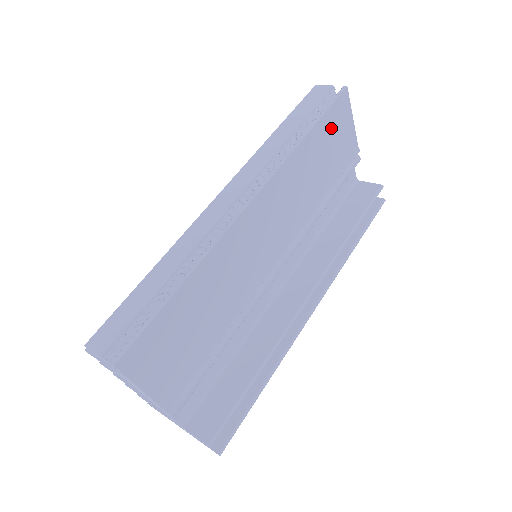
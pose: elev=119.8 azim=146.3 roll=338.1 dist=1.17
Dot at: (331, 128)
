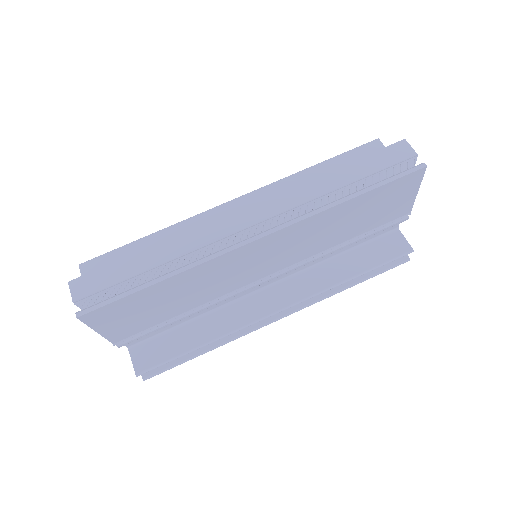
Dot at: (384, 196)
